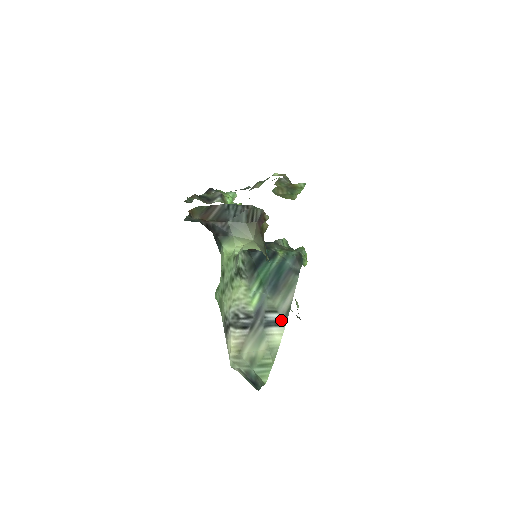
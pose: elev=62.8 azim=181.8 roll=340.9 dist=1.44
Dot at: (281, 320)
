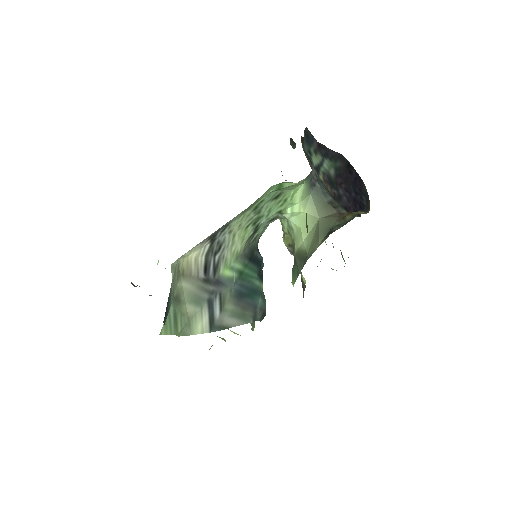
Dot at: (214, 322)
